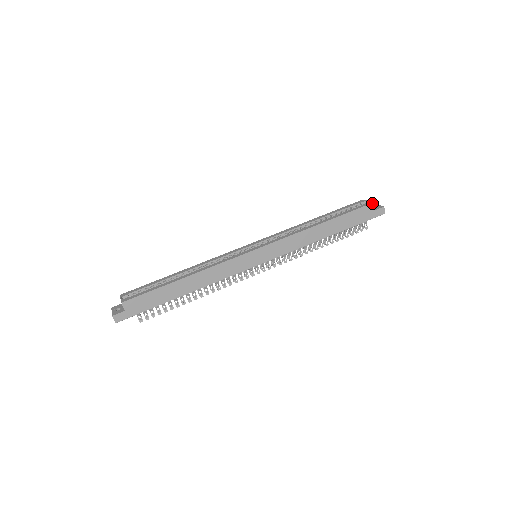
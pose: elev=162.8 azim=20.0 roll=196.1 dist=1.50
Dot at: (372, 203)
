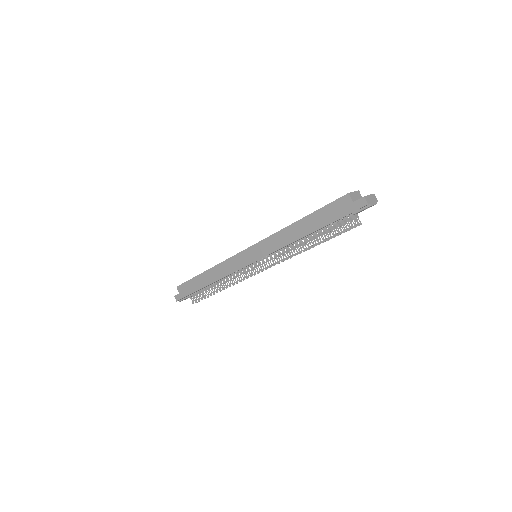
Dot at: (347, 194)
